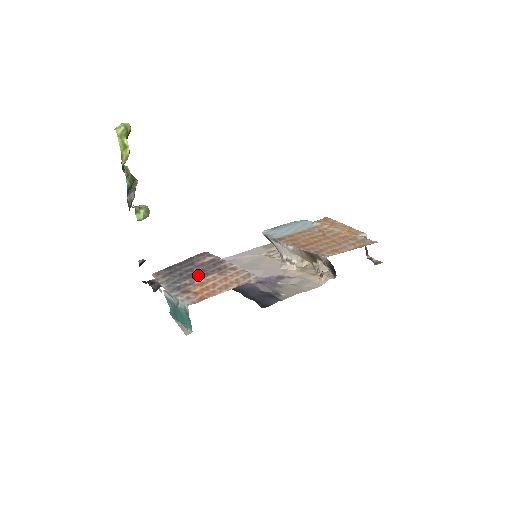
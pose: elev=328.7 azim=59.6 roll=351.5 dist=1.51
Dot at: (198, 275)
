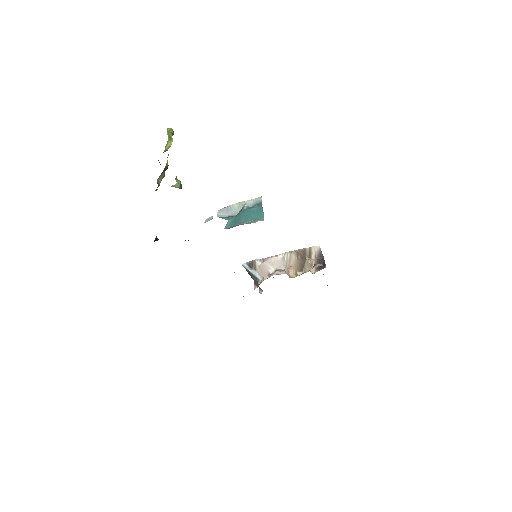
Dot at: occluded
